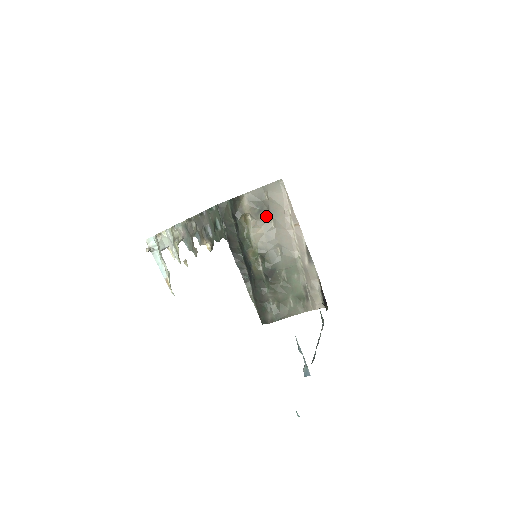
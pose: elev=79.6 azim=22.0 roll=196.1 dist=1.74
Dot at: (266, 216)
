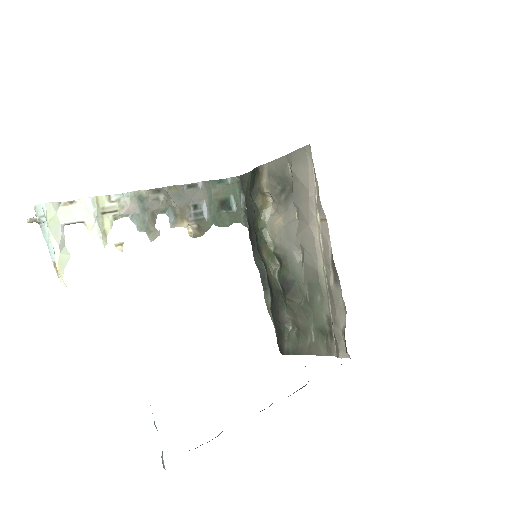
Dot at: (289, 200)
